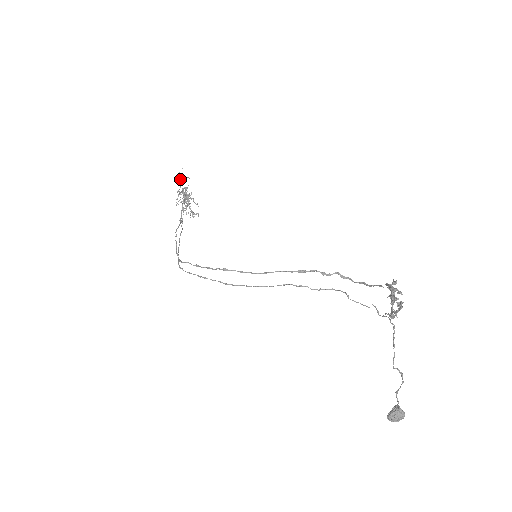
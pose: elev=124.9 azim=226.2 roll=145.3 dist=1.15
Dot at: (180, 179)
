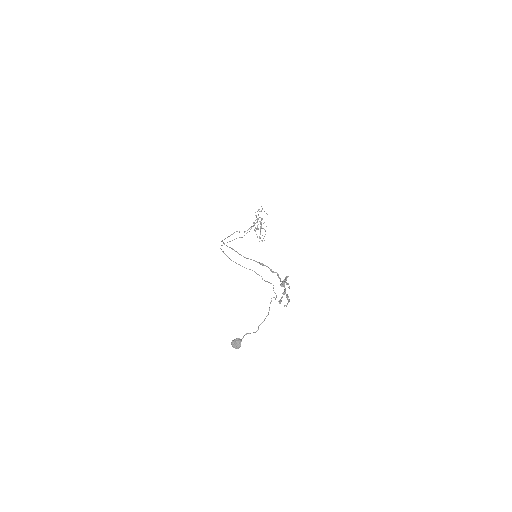
Dot at: (259, 209)
